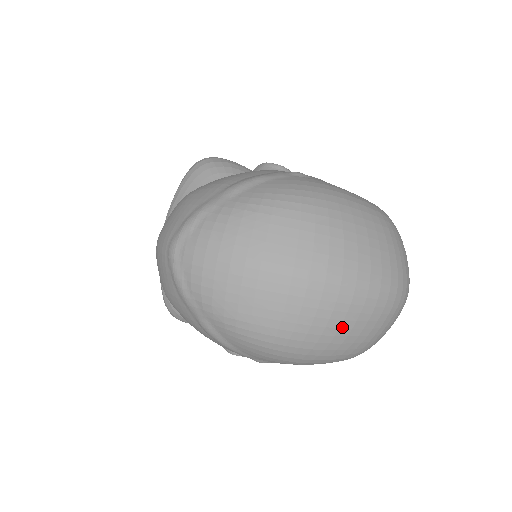
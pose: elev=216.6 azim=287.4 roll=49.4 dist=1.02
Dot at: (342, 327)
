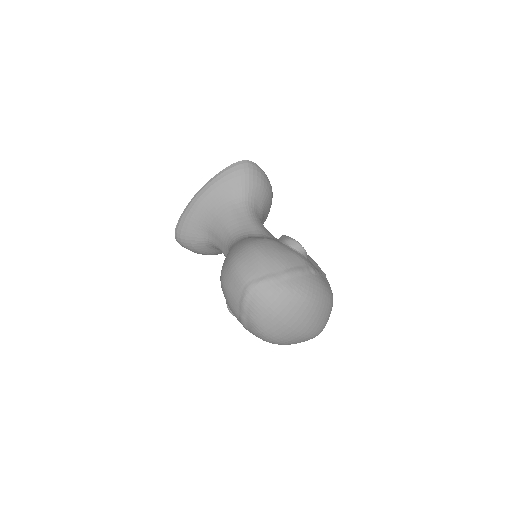
Dot at: (295, 342)
